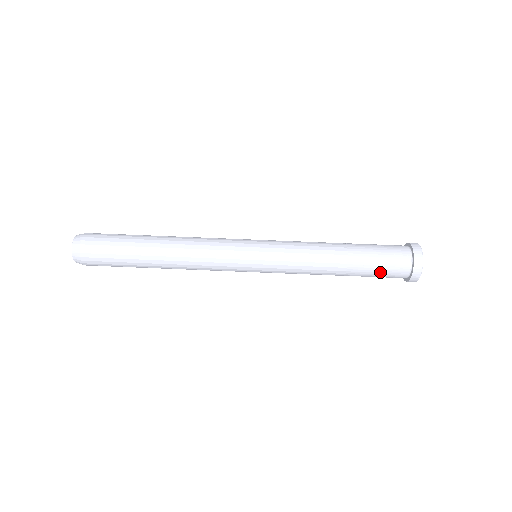
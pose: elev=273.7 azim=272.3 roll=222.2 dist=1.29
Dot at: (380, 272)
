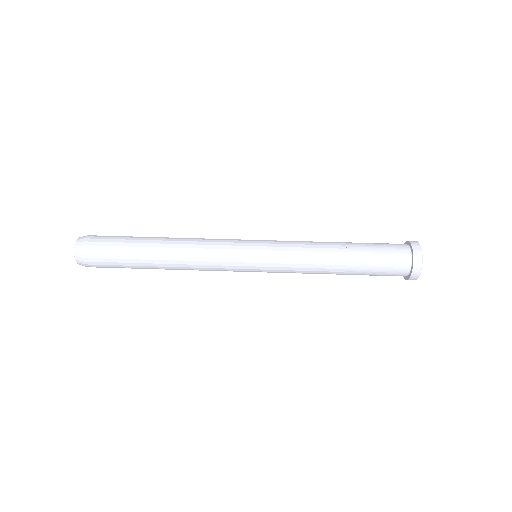
Dot at: (380, 249)
